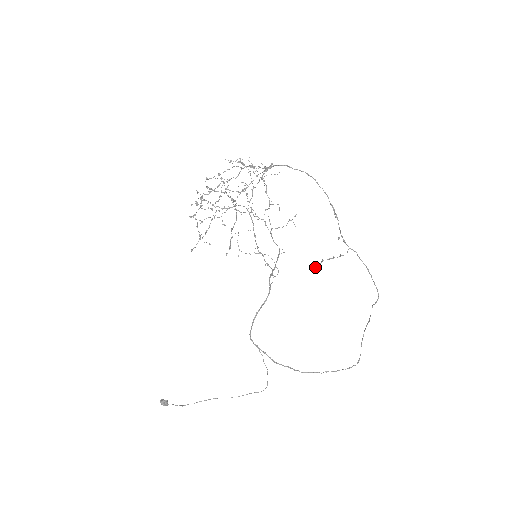
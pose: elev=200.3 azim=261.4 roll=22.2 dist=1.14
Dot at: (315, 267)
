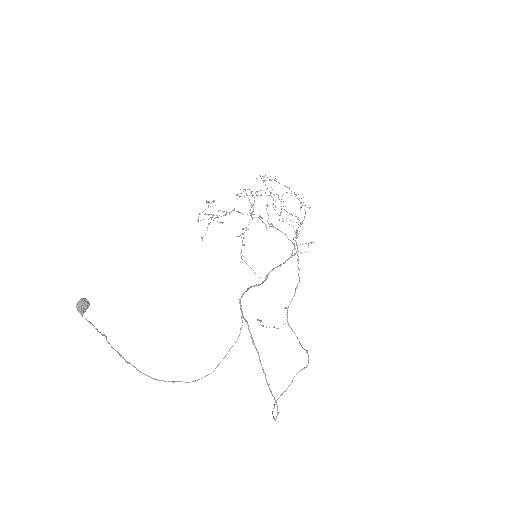
Dot at: (258, 319)
